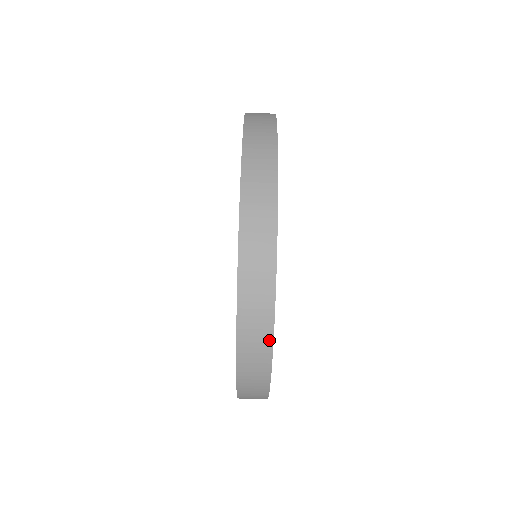
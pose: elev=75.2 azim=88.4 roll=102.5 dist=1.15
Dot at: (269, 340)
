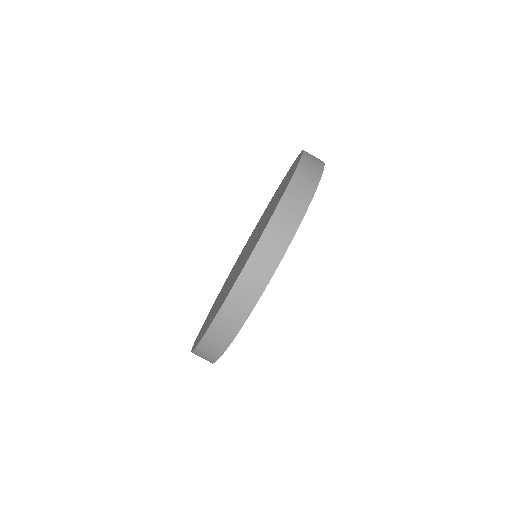
Dot at: (218, 356)
